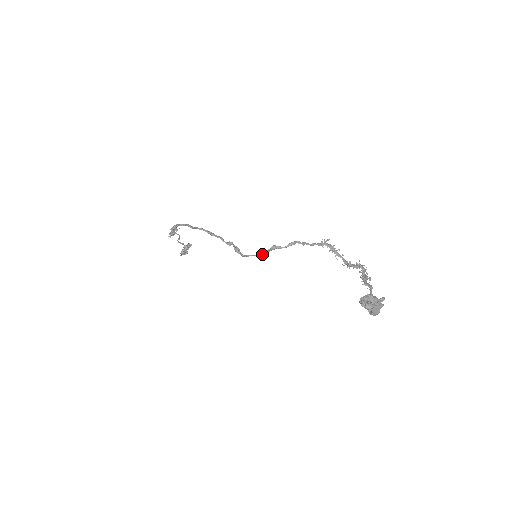
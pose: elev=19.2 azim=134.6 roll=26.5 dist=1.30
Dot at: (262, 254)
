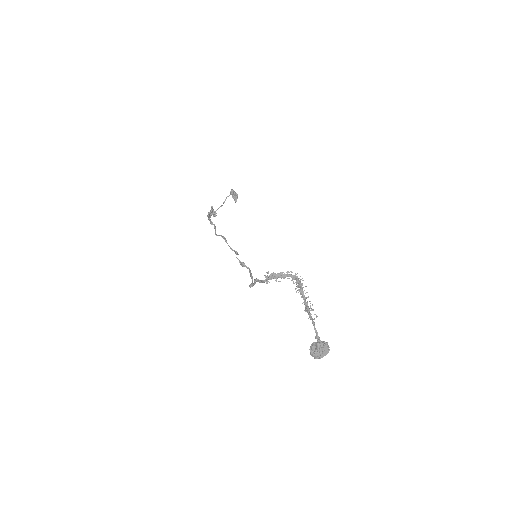
Dot at: (252, 282)
